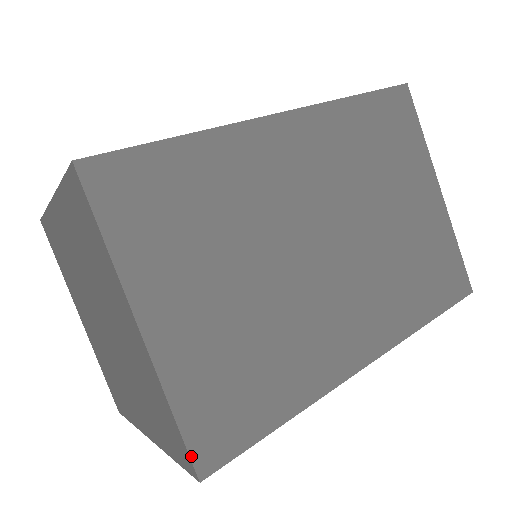
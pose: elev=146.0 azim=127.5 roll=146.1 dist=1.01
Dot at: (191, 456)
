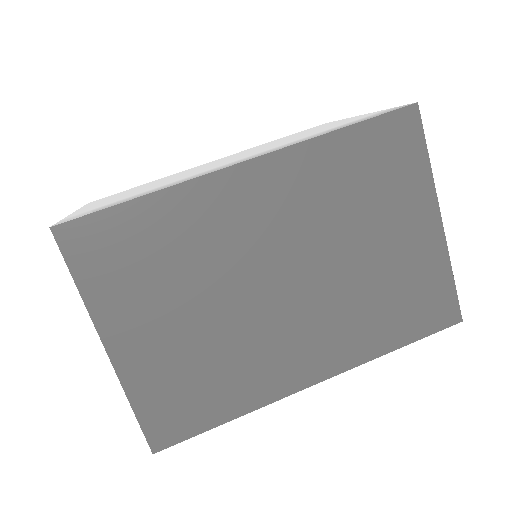
Dot at: (146, 437)
